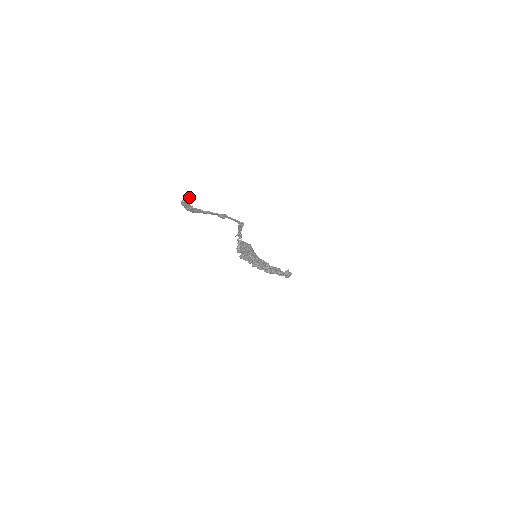
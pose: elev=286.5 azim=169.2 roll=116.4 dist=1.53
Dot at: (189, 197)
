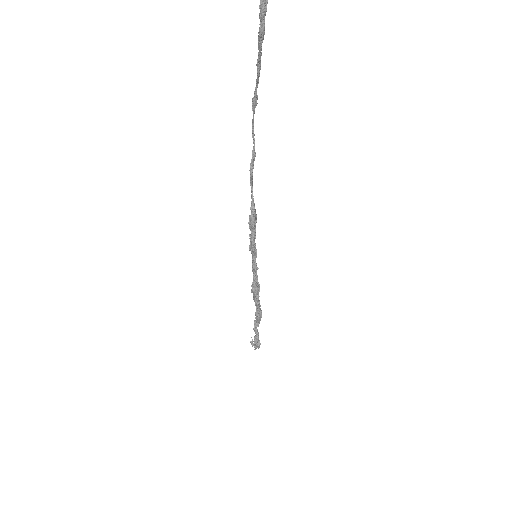
Dot at: out of frame
